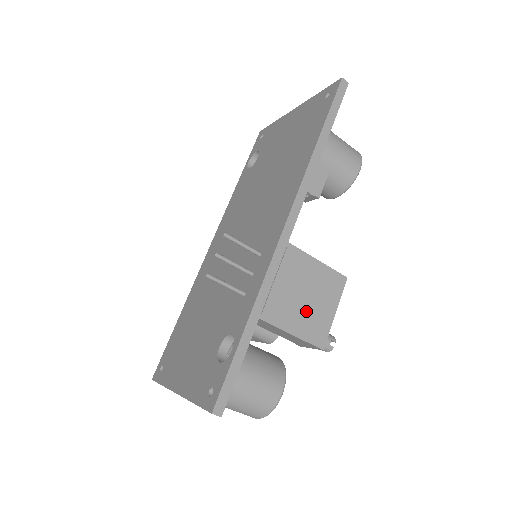
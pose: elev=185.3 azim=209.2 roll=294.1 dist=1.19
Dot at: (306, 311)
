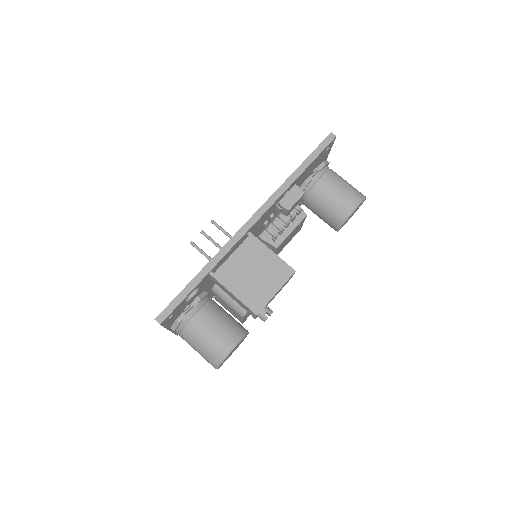
Dot at: (251, 283)
